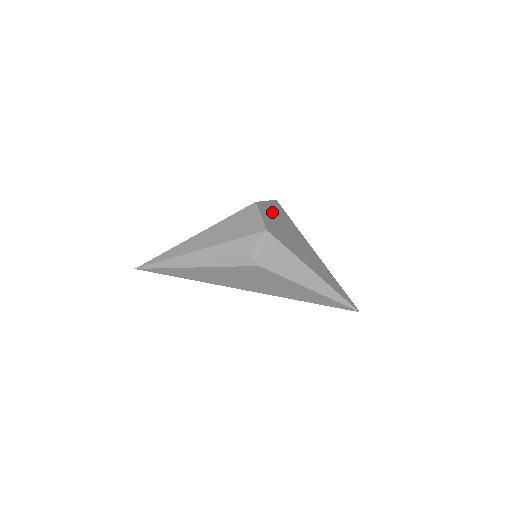
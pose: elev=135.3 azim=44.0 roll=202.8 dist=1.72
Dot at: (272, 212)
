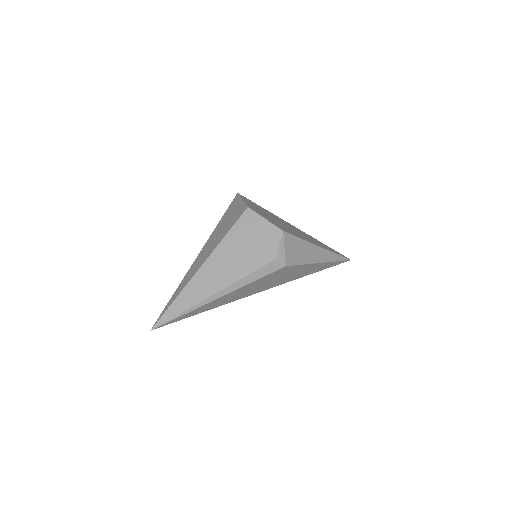
Dot at: occluded
